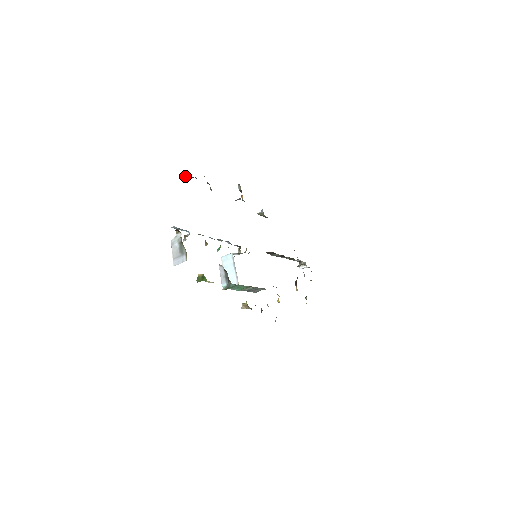
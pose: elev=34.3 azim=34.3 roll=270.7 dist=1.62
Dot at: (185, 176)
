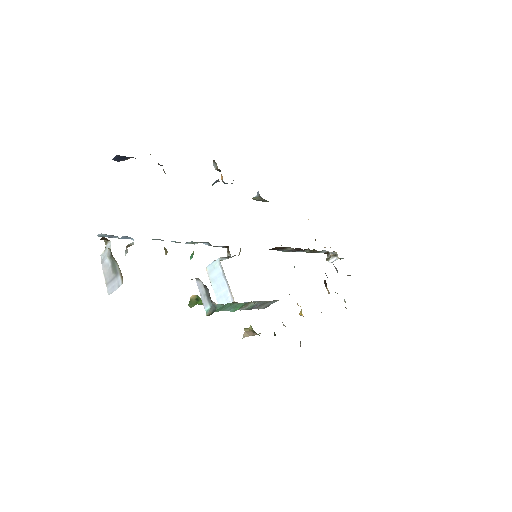
Dot at: (115, 157)
